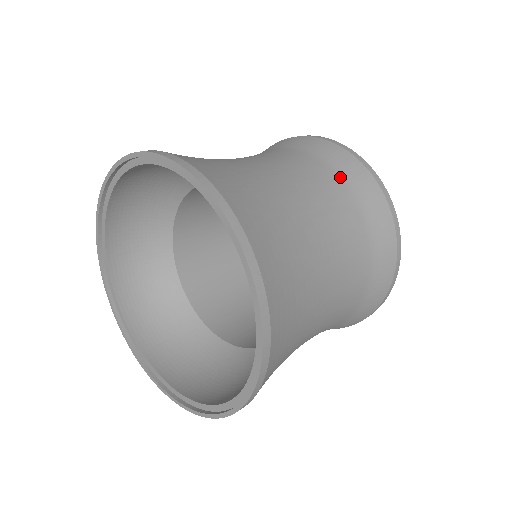
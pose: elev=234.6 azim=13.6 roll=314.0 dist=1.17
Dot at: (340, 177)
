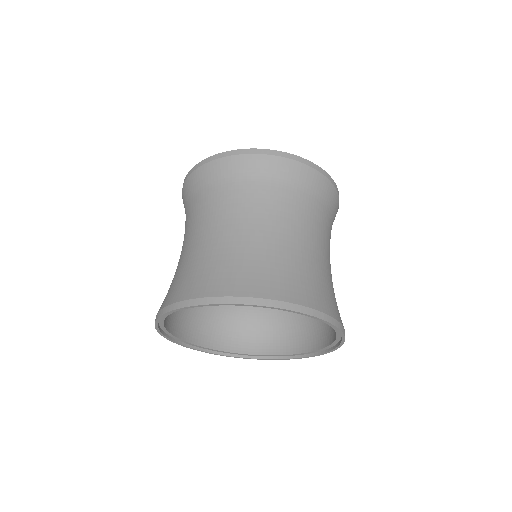
Dot at: (332, 216)
